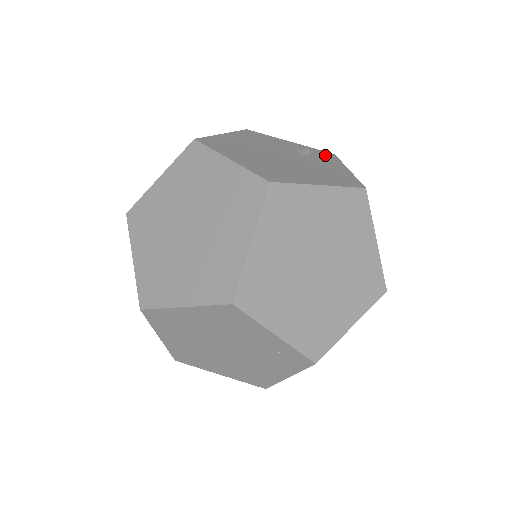
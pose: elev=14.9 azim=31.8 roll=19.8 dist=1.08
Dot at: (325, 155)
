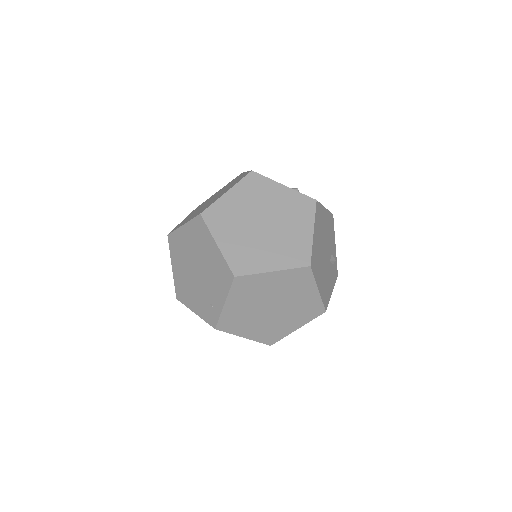
Dot at: (335, 272)
